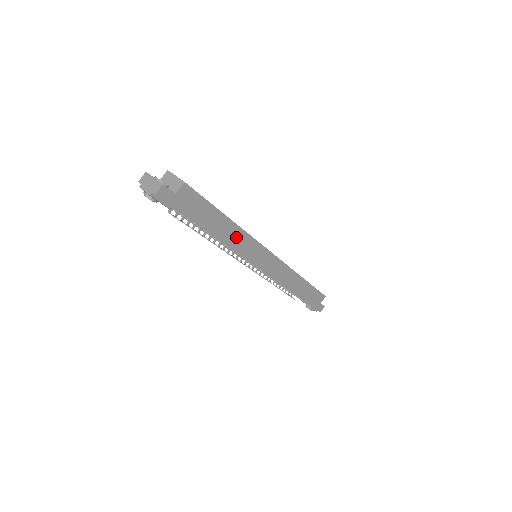
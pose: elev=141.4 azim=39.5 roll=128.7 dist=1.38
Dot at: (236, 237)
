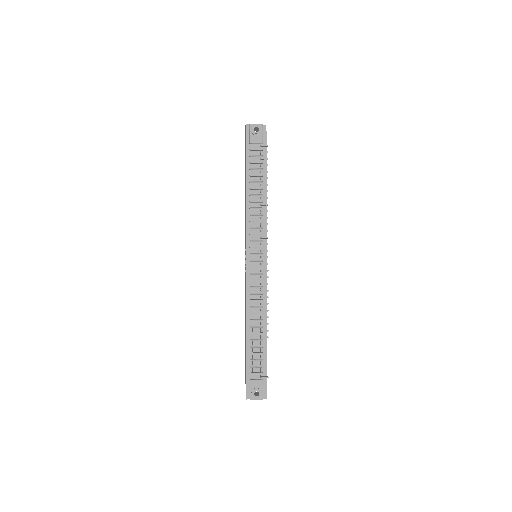
Dot at: occluded
